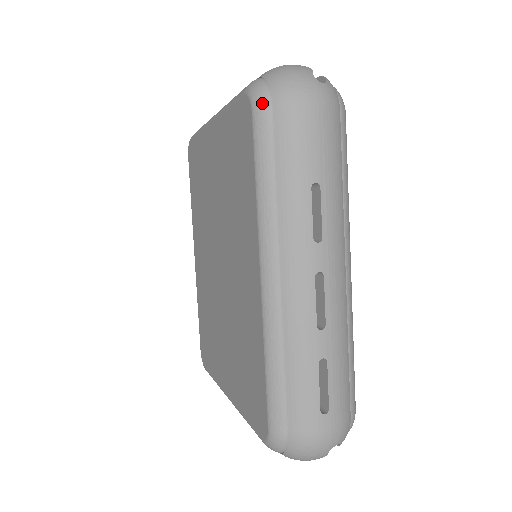
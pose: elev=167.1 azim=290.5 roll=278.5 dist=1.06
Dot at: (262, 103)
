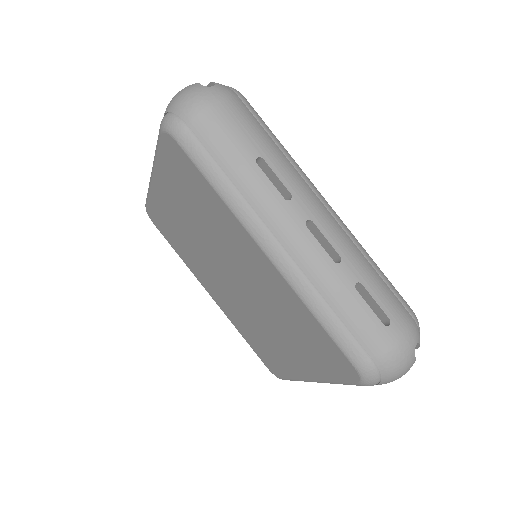
Dot at: (179, 129)
